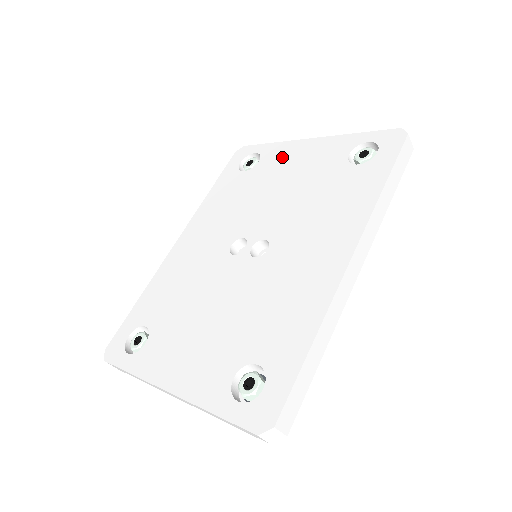
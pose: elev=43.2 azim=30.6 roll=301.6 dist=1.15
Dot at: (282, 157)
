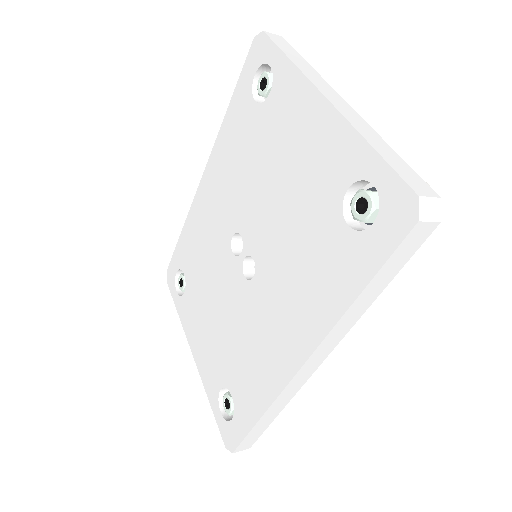
Dot at: (289, 111)
